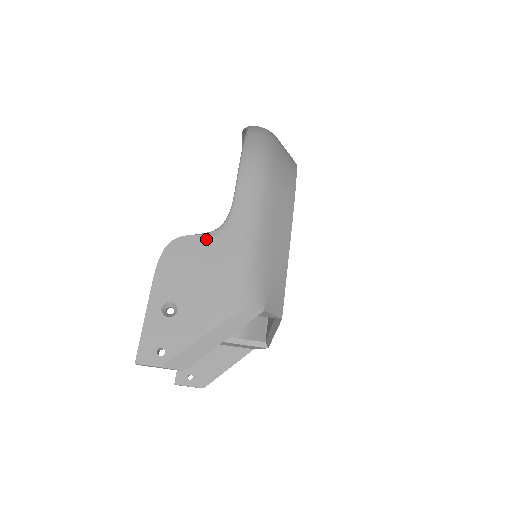
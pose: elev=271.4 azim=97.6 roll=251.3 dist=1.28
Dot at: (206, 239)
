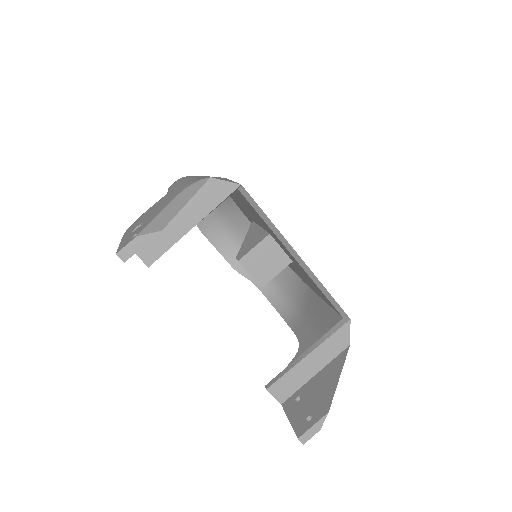
Dot at: occluded
